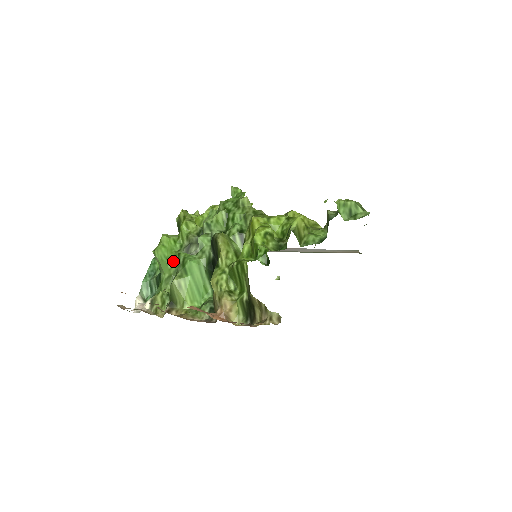
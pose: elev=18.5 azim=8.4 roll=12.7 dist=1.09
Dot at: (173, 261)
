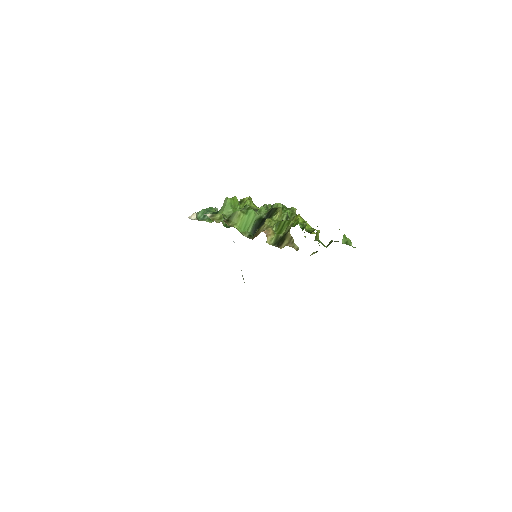
Dot at: (233, 210)
